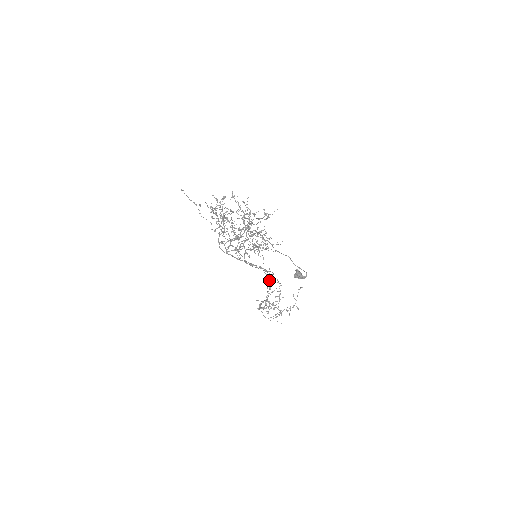
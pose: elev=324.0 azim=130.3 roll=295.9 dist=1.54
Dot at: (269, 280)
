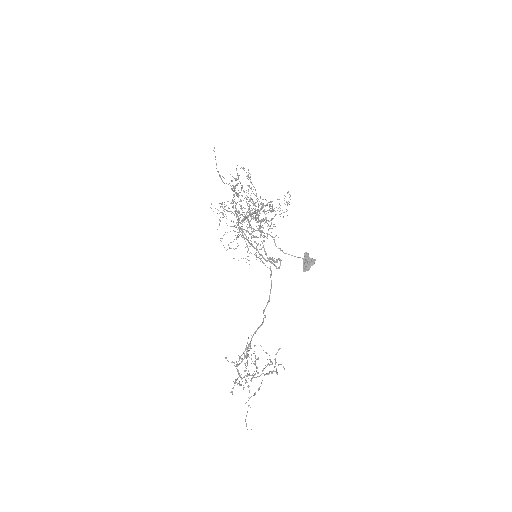
Dot at: (271, 283)
